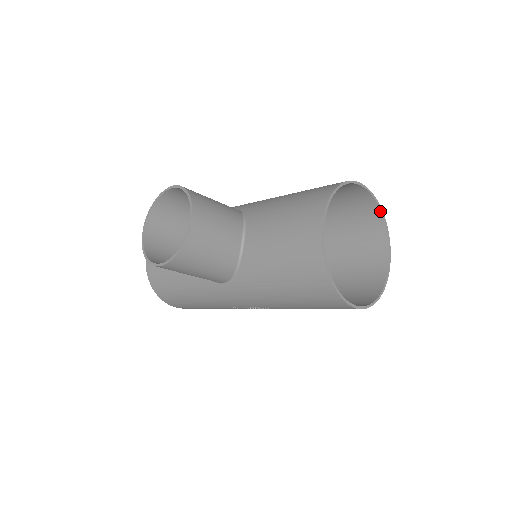
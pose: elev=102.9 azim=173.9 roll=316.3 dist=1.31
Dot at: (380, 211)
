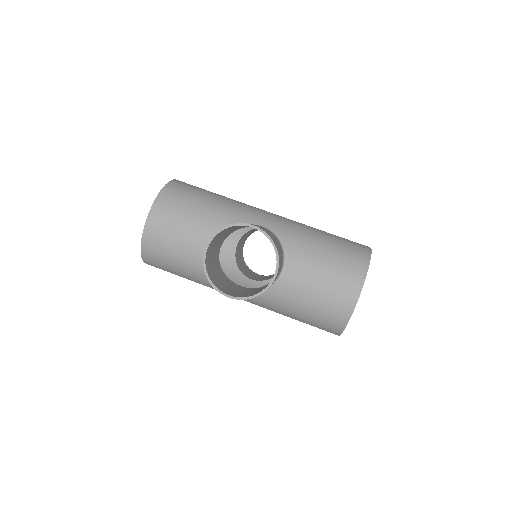
Dot at: occluded
